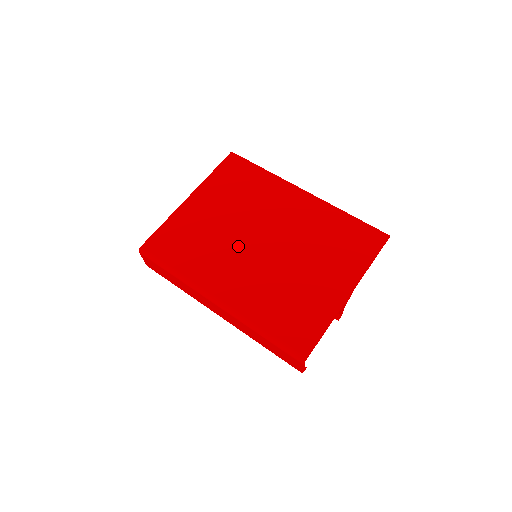
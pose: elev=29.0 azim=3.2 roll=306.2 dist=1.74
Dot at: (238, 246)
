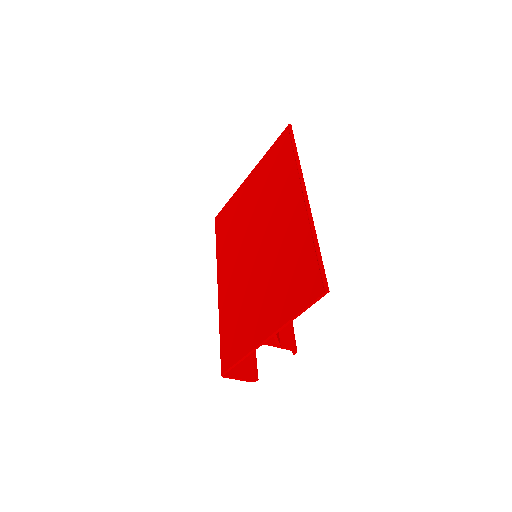
Dot at: (244, 242)
